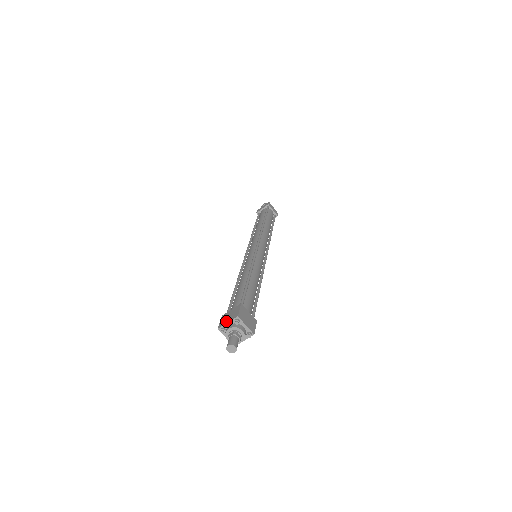
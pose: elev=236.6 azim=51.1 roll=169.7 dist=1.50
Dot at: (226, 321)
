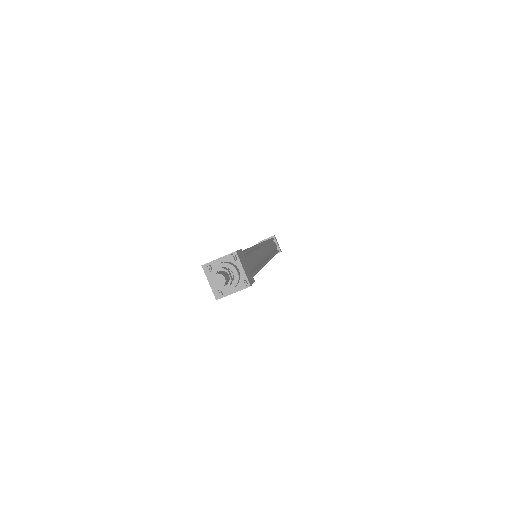
Dot at: occluded
